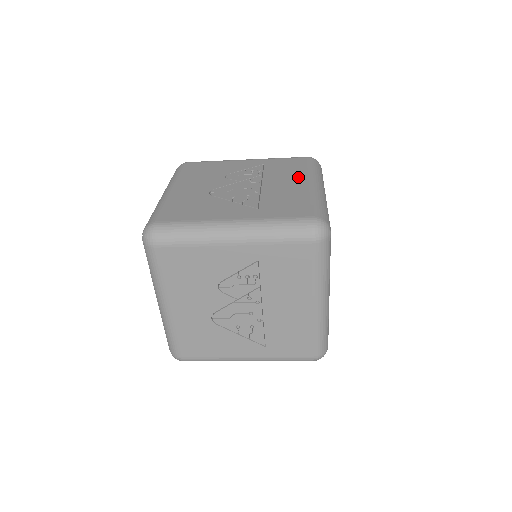
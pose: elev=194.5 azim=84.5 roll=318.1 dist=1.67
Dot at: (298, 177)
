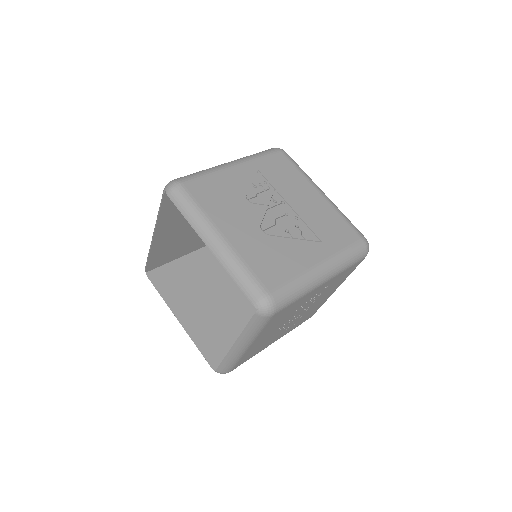
Dot at: (304, 186)
